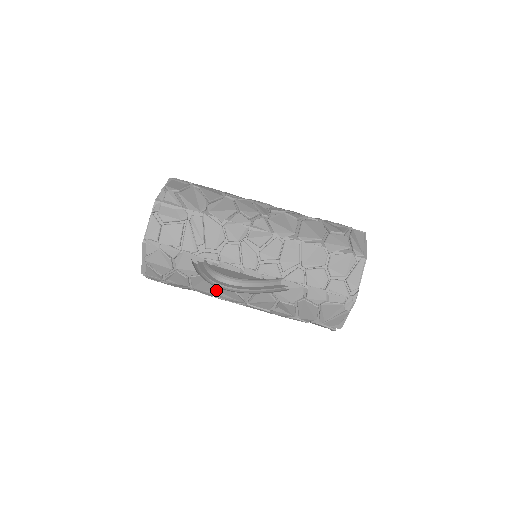
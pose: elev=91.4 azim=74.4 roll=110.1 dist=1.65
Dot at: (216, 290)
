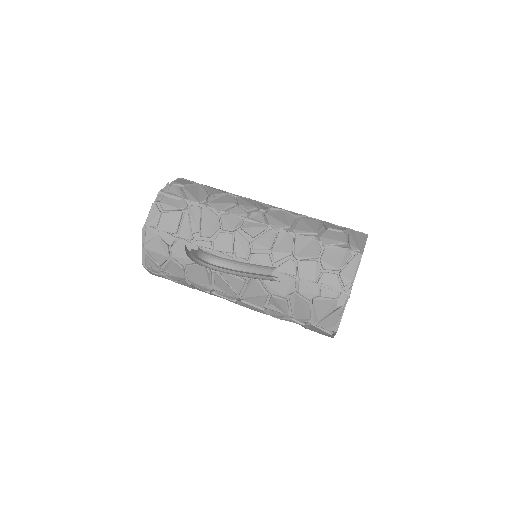
Dot at: (210, 282)
